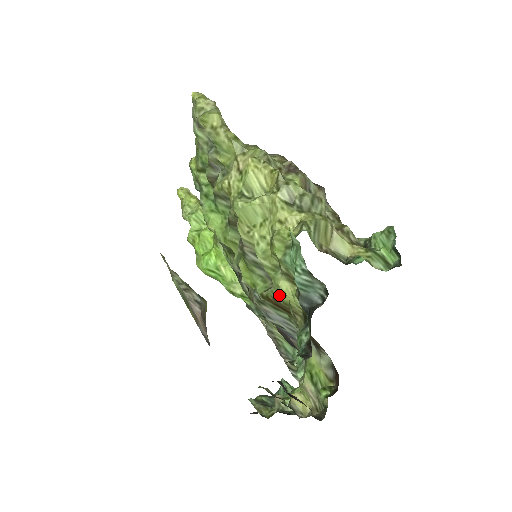
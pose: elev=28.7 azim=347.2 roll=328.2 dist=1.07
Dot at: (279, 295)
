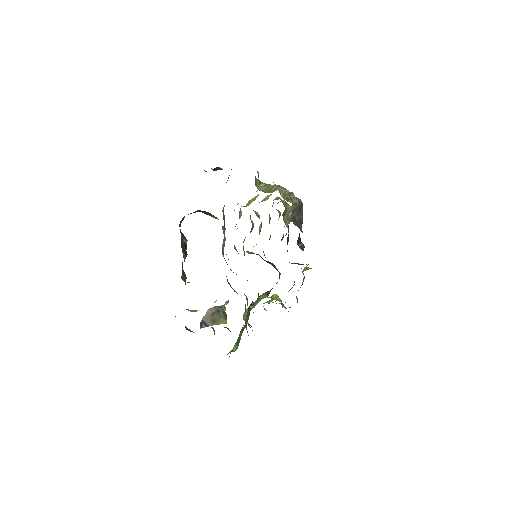
Dot at: occluded
